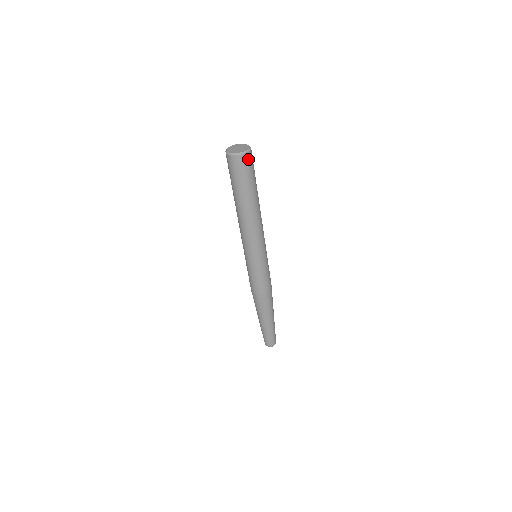
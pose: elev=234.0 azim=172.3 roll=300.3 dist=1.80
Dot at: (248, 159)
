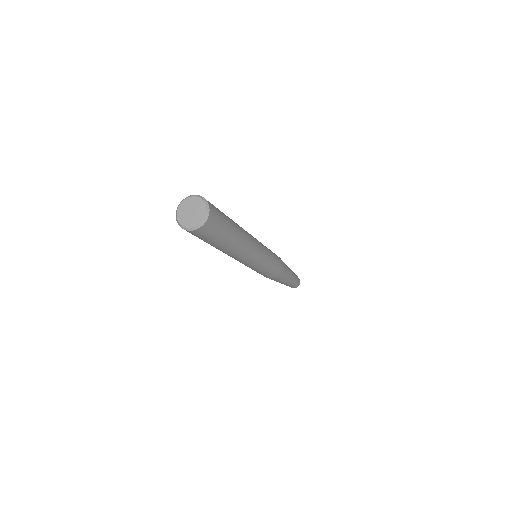
Dot at: (211, 222)
